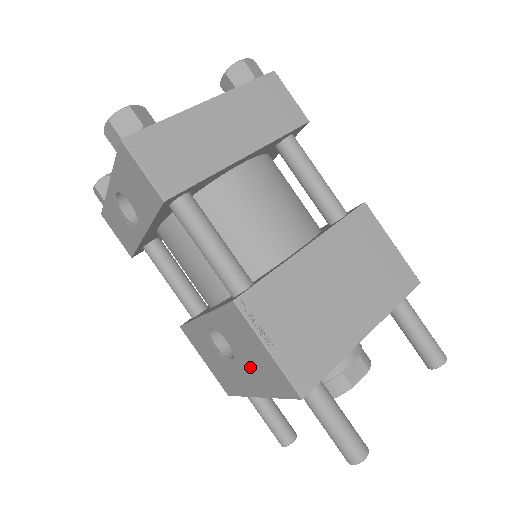
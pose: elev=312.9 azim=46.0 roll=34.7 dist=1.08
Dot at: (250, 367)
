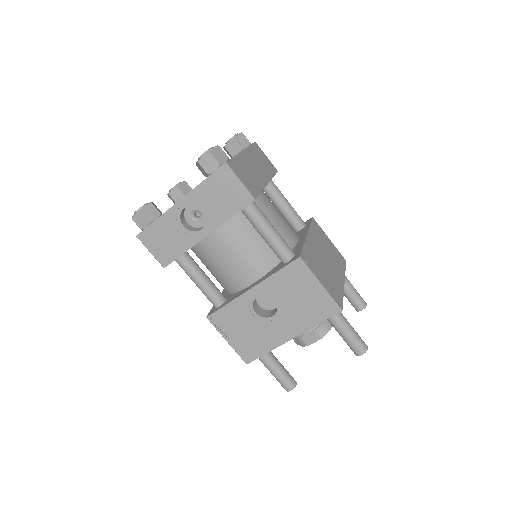
Dot at: (294, 312)
